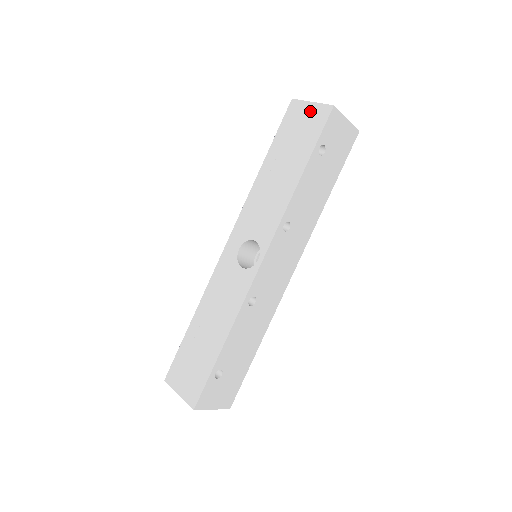
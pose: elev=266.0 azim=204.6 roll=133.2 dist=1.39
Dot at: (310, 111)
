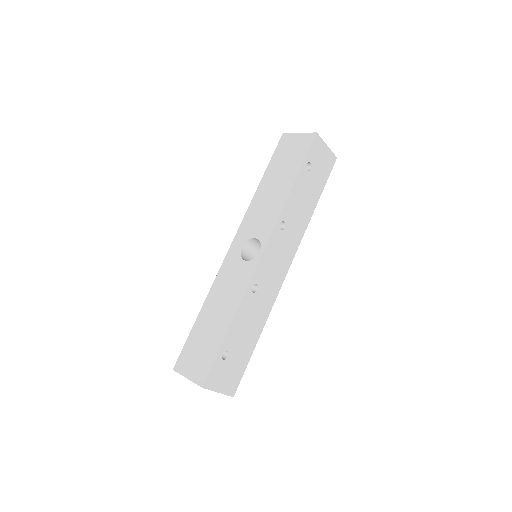
Dot at: (298, 139)
